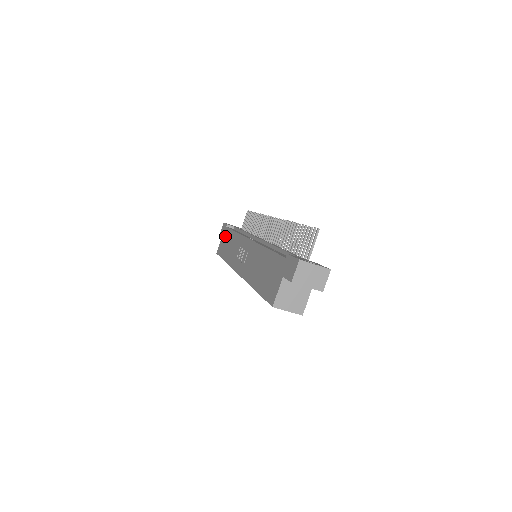
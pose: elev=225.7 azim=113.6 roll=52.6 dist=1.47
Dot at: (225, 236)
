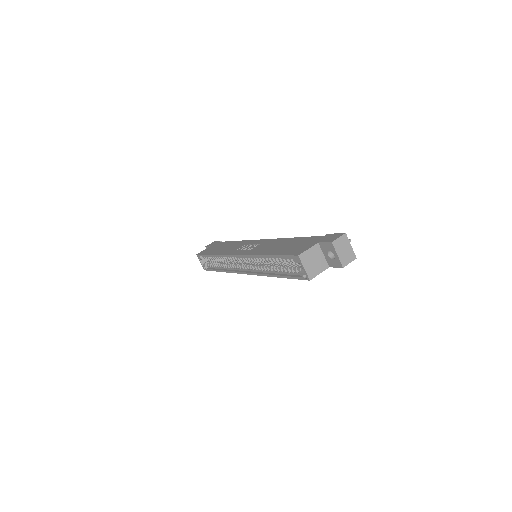
Dot at: (217, 245)
